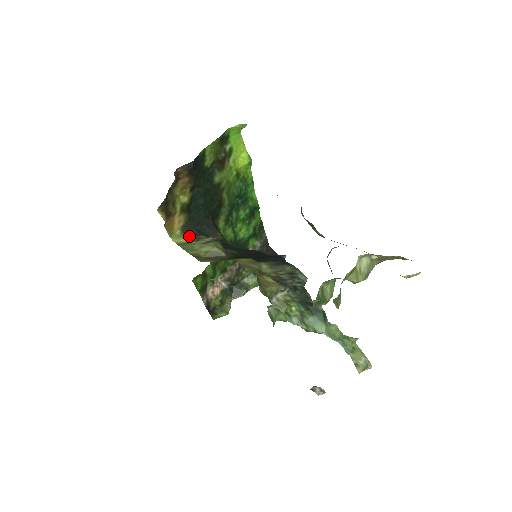
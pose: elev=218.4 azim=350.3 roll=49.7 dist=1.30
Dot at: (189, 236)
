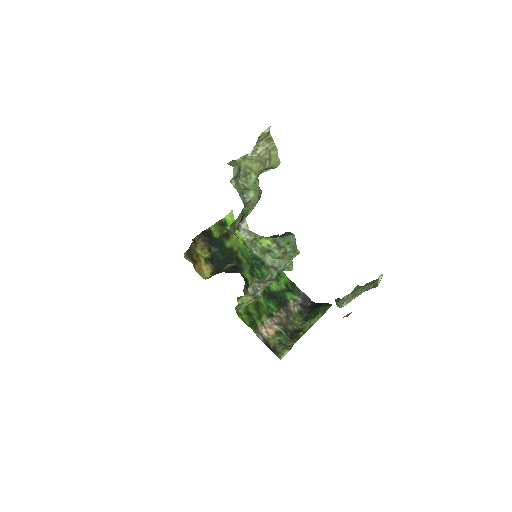
Dot at: occluded
